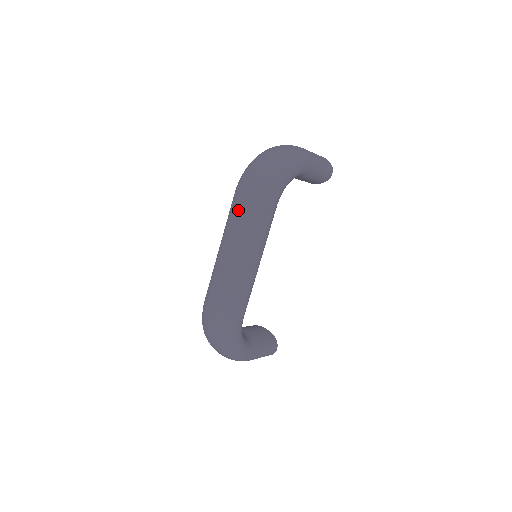
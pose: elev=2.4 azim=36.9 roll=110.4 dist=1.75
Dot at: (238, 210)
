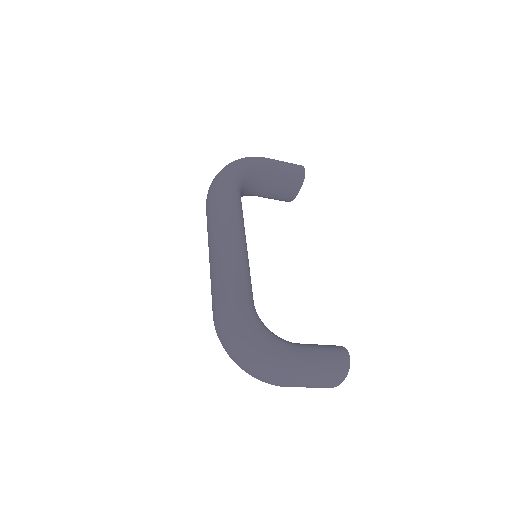
Dot at: (207, 215)
